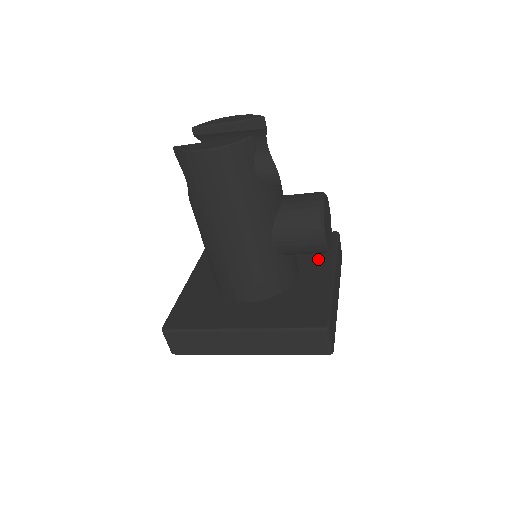
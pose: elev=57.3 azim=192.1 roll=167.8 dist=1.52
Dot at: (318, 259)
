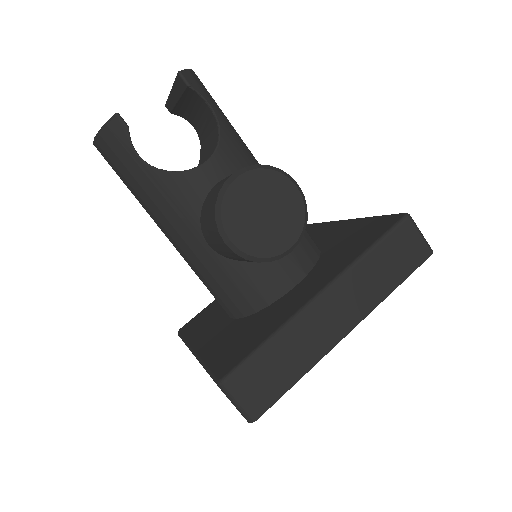
Dot at: (334, 264)
